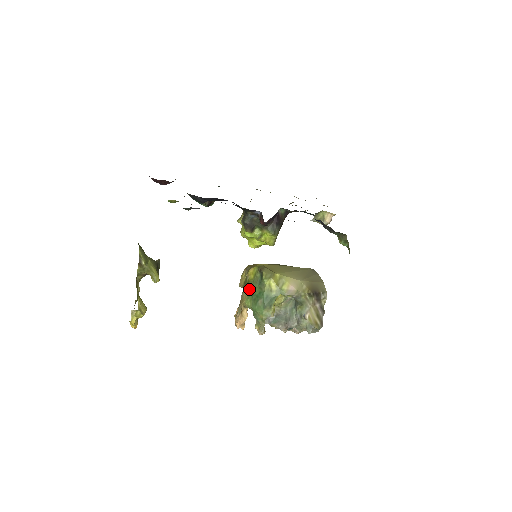
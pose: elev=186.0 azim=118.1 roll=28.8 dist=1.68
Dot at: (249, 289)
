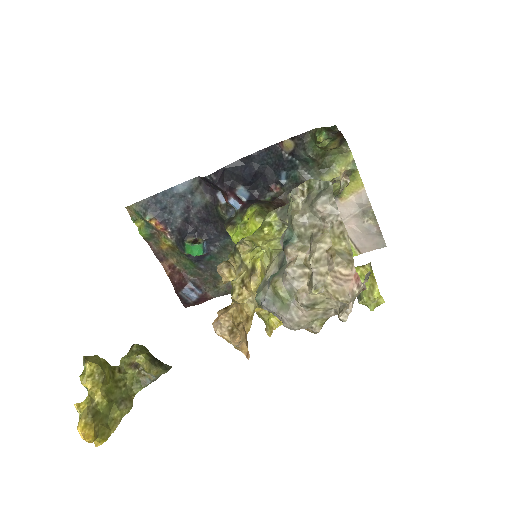
Dot at: occluded
